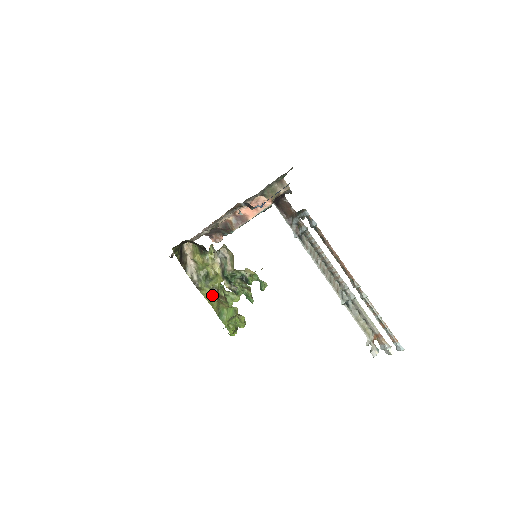
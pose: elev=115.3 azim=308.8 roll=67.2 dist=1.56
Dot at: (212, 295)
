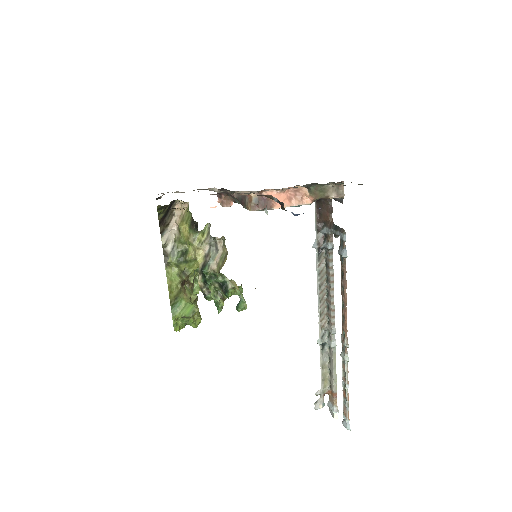
Dot at: (177, 279)
